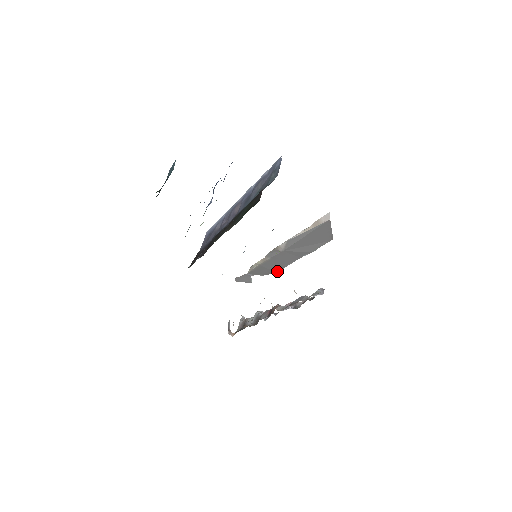
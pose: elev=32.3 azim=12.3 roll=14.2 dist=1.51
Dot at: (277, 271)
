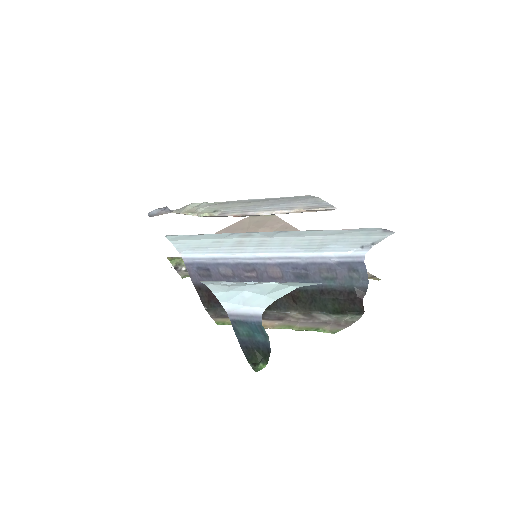
Dot at: occluded
